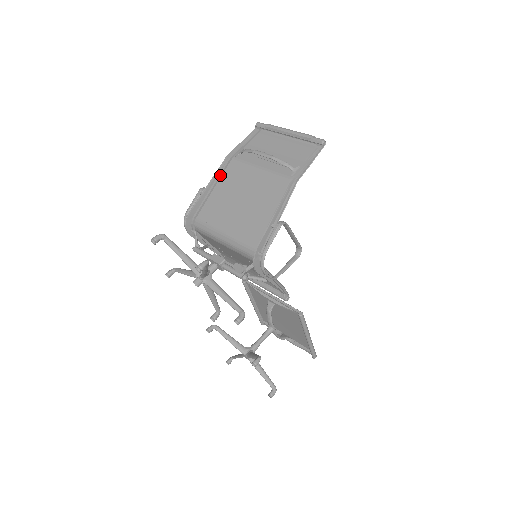
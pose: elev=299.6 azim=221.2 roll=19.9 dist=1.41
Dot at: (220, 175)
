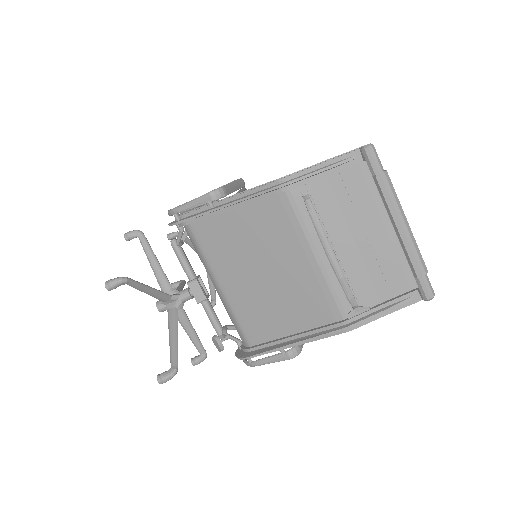
Dot at: (251, 202)
